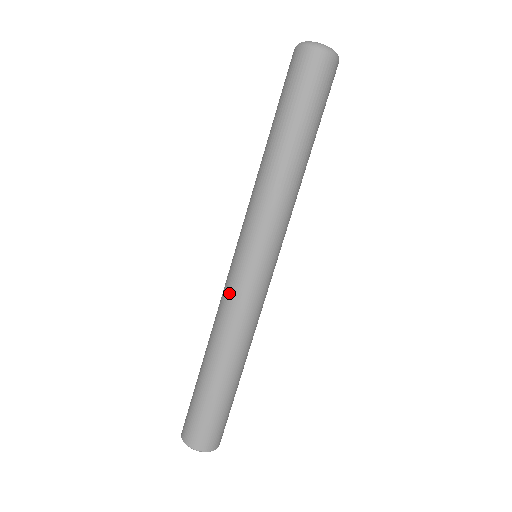
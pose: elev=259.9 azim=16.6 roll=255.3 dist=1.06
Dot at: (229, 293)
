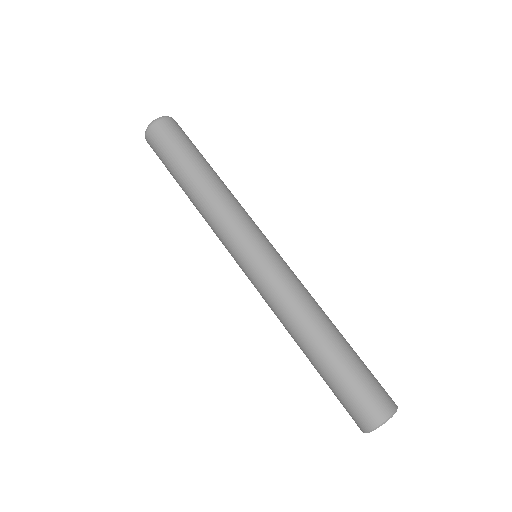
Dot at: (277, 281)
